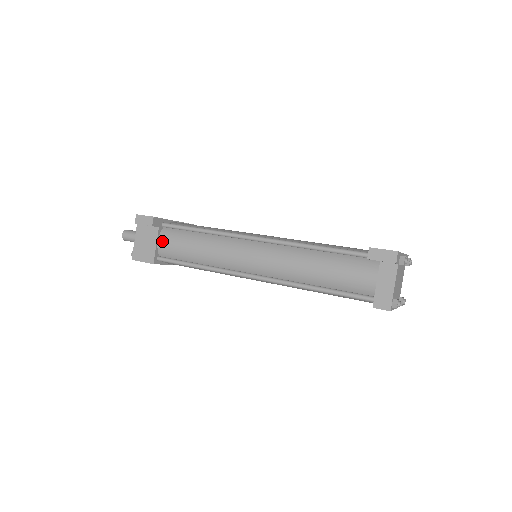
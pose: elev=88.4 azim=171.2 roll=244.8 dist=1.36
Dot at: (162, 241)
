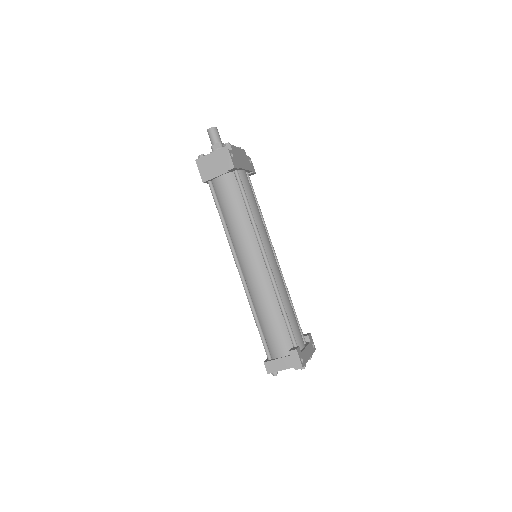
Dot at: (223, 179)
